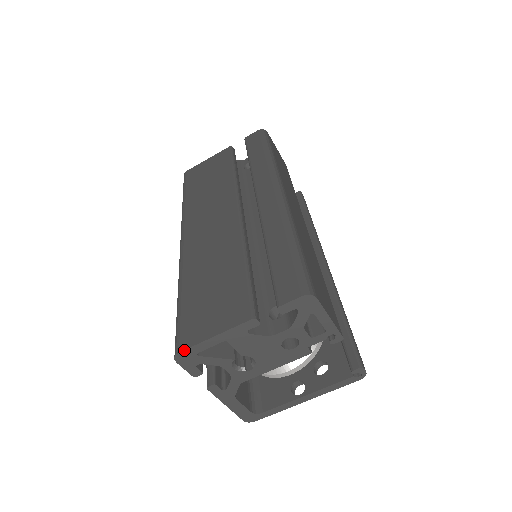
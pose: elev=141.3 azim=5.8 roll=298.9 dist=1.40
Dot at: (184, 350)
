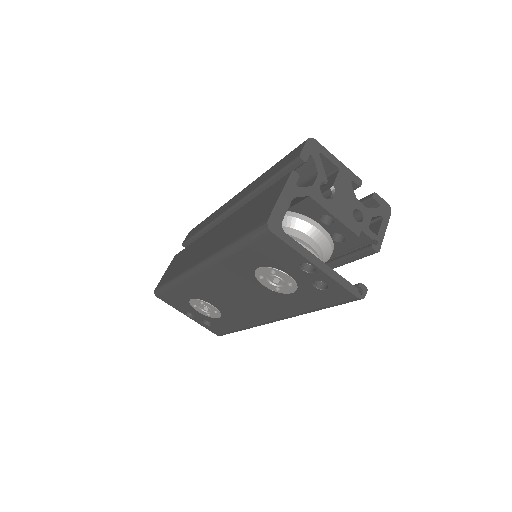
Dot at: (319, 143)
